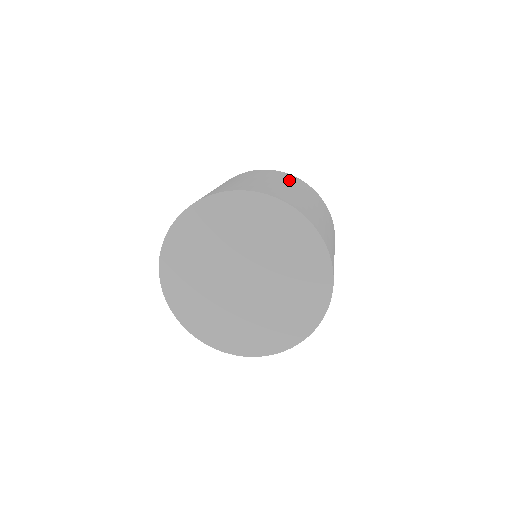
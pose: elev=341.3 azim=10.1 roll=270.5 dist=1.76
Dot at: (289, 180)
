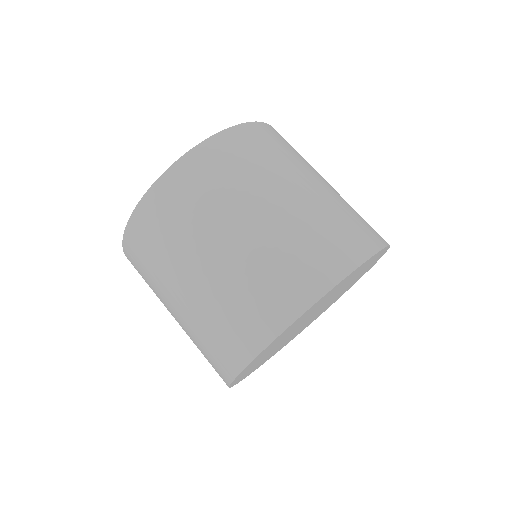
Dot at: occluded
